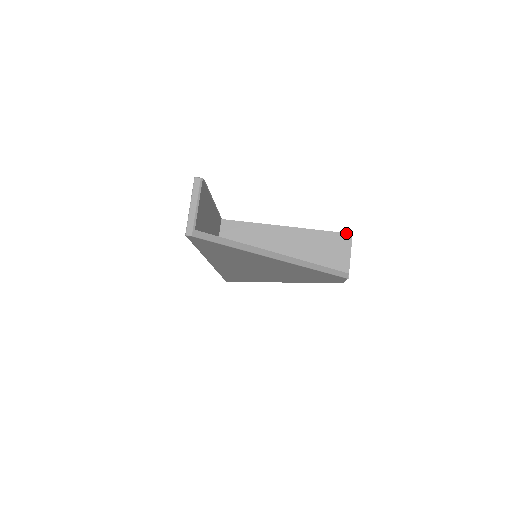
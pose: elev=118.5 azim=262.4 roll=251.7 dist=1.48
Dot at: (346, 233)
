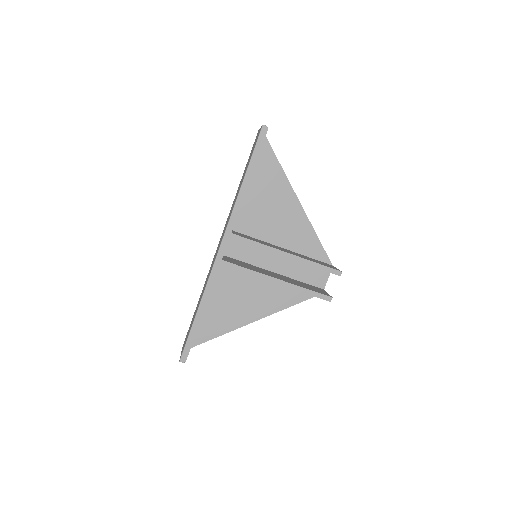
Dot at: (326, 300)
